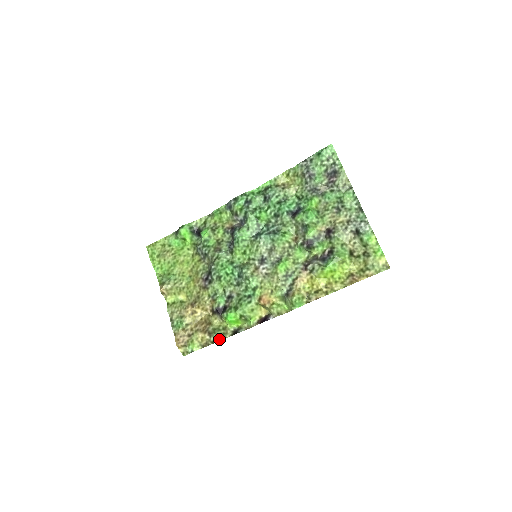
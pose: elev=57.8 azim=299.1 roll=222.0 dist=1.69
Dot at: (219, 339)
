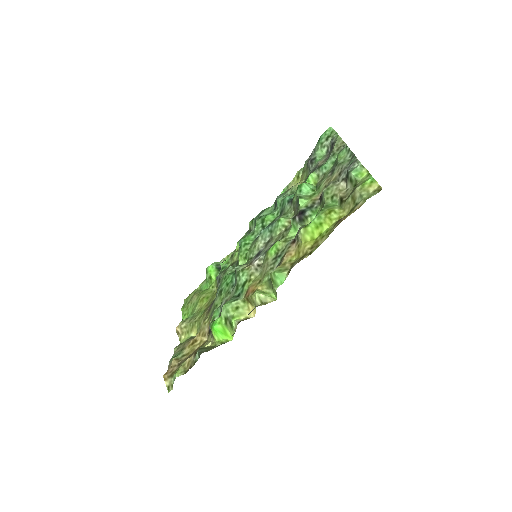
Dot at: (199, 354)
